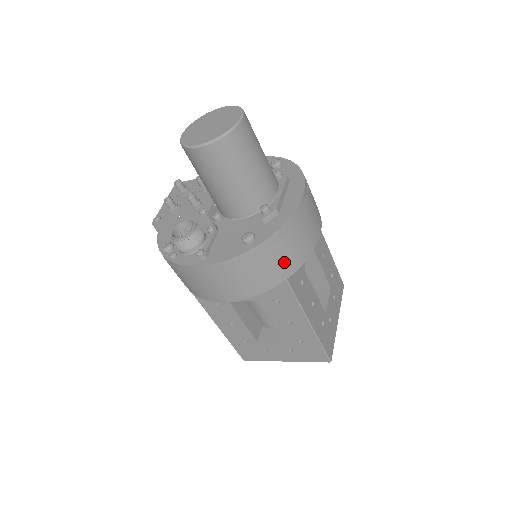
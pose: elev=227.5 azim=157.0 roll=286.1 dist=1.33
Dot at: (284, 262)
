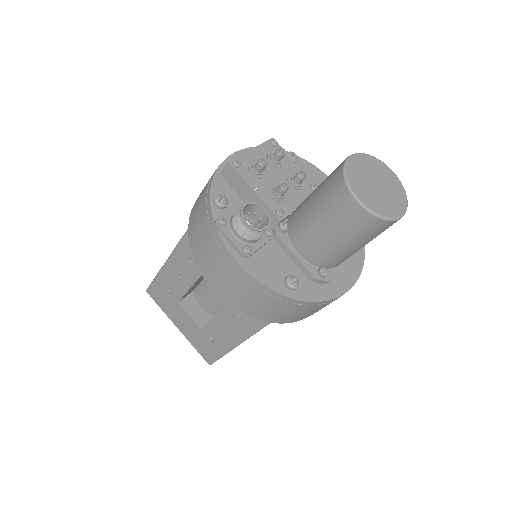
Dot at: (287, 316)
